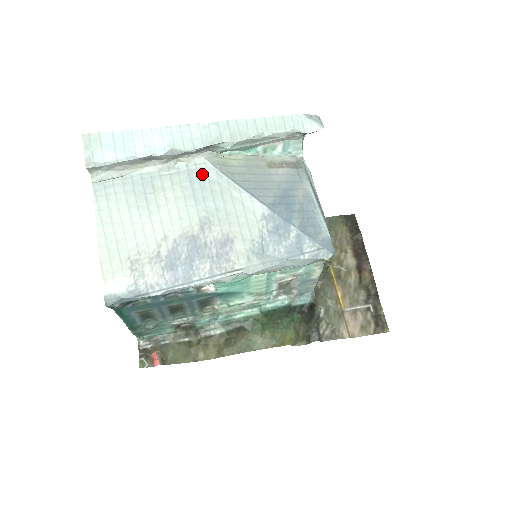
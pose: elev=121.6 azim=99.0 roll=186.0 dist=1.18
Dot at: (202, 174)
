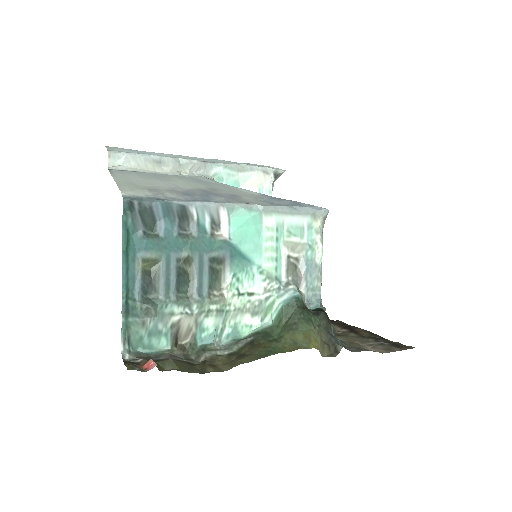
Dot at: (202, 180)
